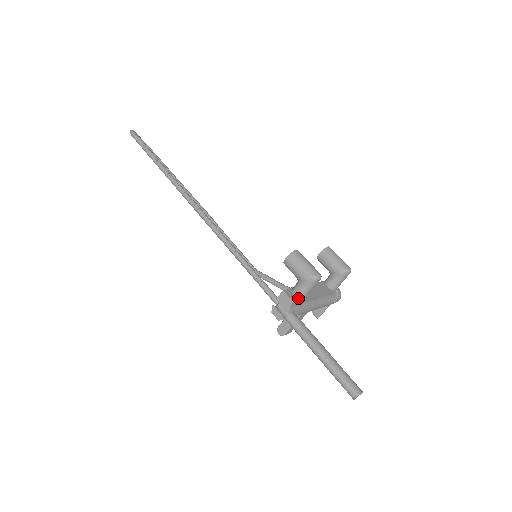
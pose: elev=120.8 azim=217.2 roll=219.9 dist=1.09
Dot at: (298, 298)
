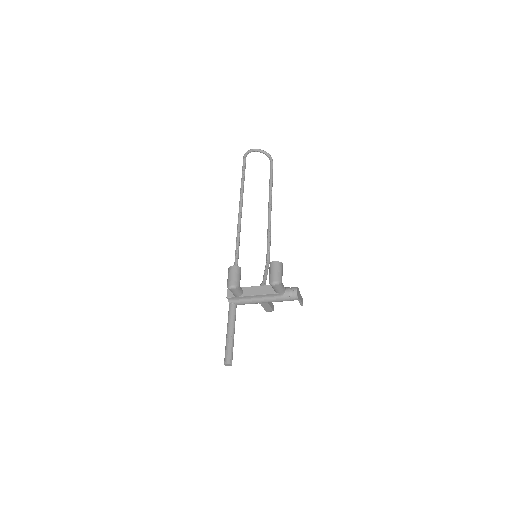
Dot at: (234, 295)
